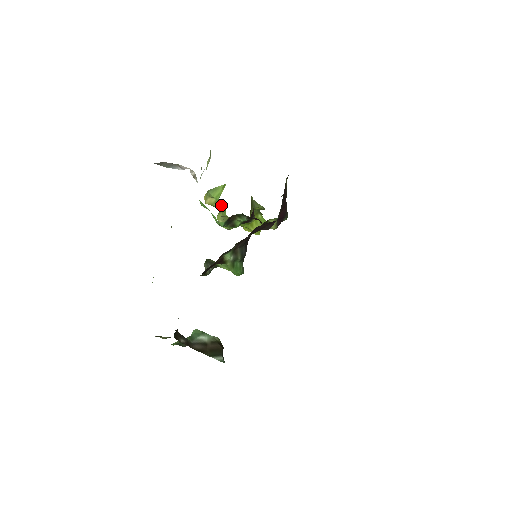
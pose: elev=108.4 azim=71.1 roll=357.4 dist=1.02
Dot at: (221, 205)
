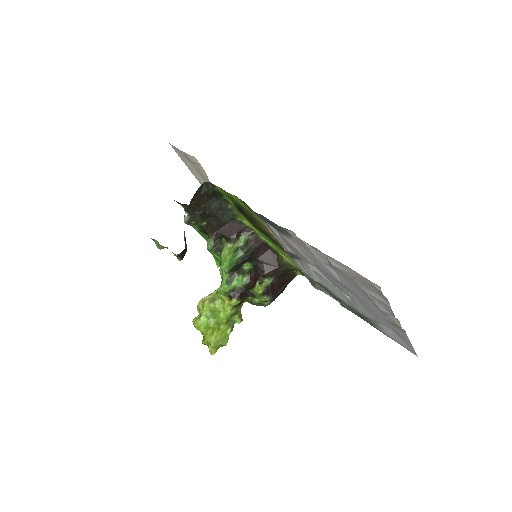
Dot at: occluded
